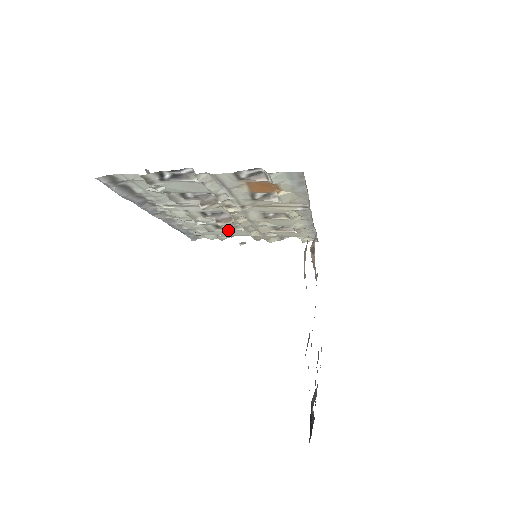
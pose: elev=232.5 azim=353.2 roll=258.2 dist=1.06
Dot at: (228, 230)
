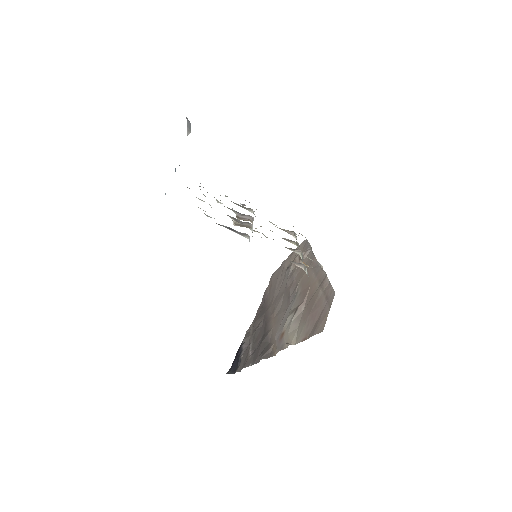
Dot at: (239, 205)
